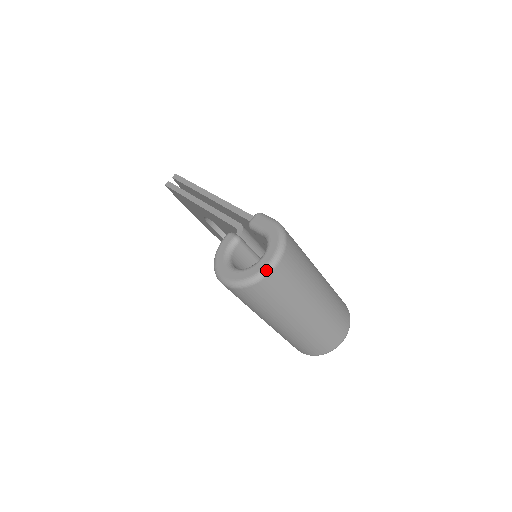
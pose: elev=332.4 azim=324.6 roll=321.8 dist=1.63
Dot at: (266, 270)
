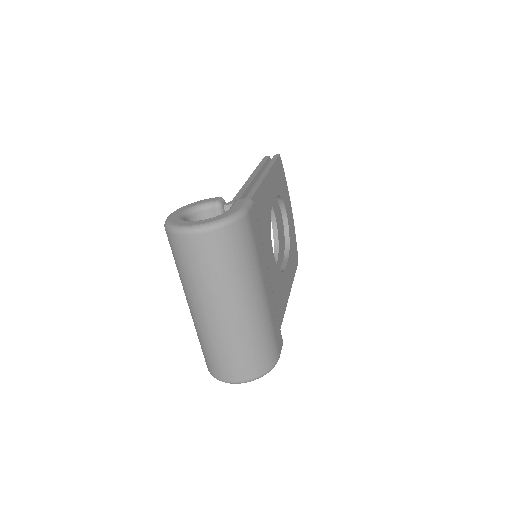
Dot at: (186, 228)
